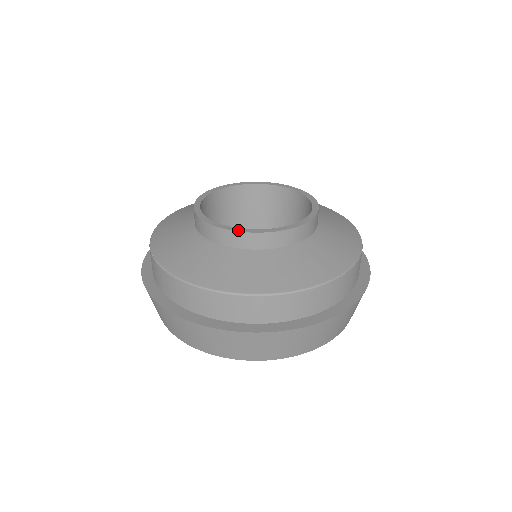
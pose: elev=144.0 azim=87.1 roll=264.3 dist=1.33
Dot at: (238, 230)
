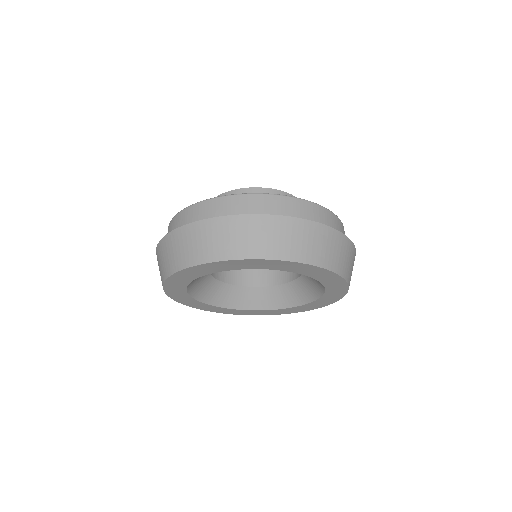
Dot at: (280, 191)
